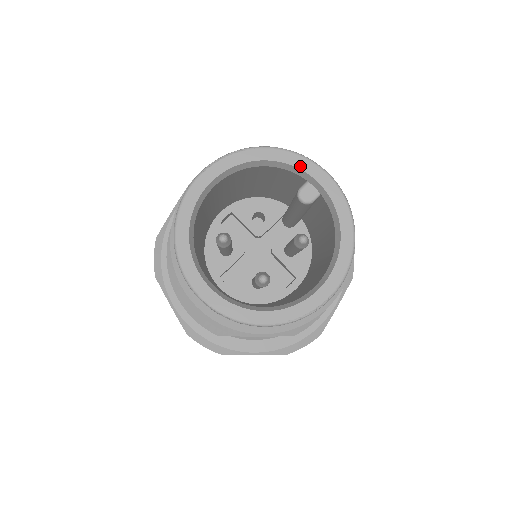
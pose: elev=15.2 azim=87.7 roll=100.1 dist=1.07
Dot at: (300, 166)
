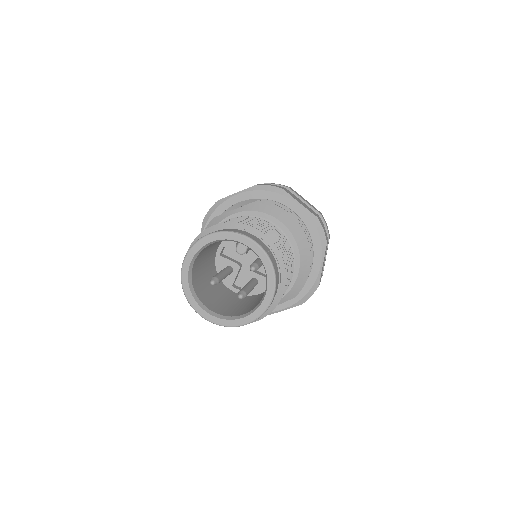
Dot at: (230, 238)
